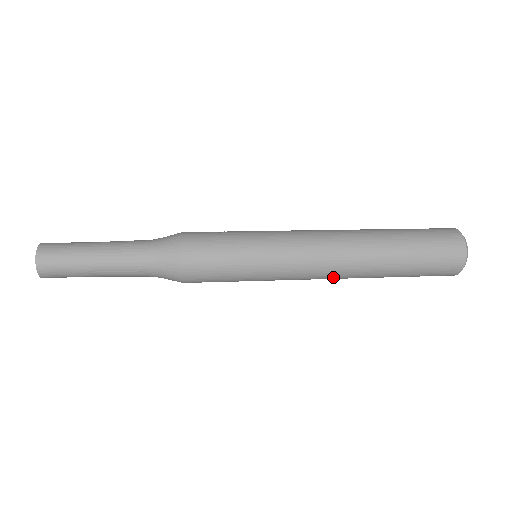
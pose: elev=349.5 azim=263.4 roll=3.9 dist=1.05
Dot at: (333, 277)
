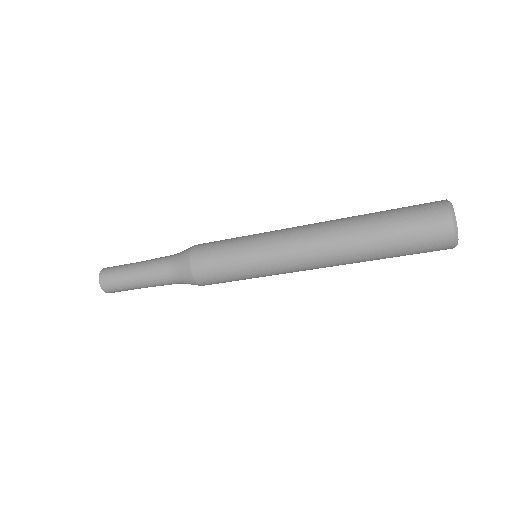
Dot at: (321, 261)
